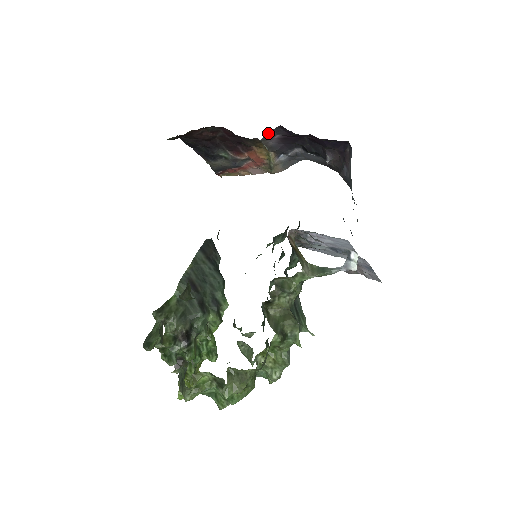
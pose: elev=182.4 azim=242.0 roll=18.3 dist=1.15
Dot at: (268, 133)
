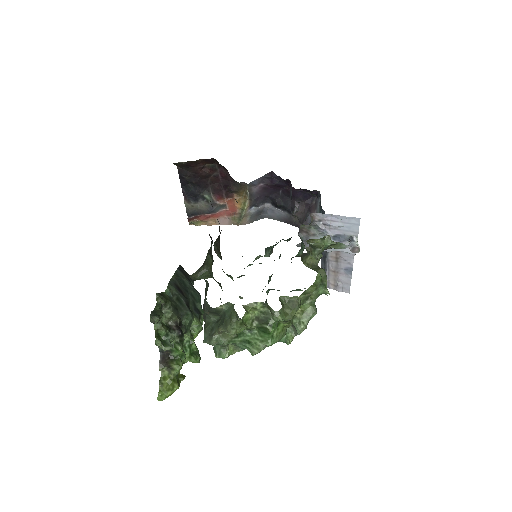
Dot at: (256, 179)
